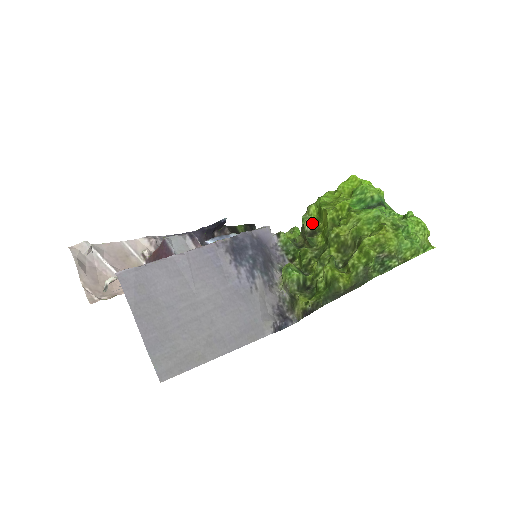
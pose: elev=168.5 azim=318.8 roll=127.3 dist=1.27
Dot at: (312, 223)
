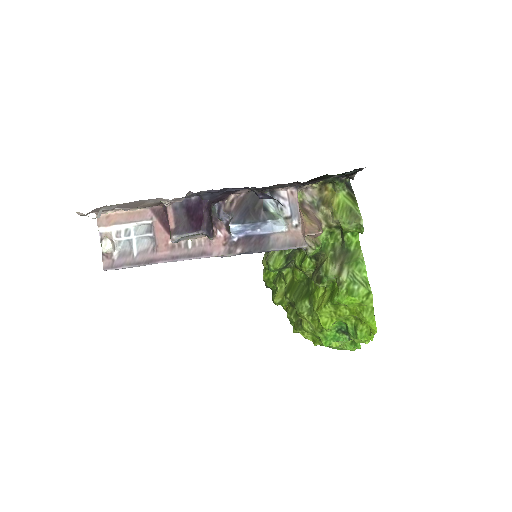
Dot at: (321, 286)
